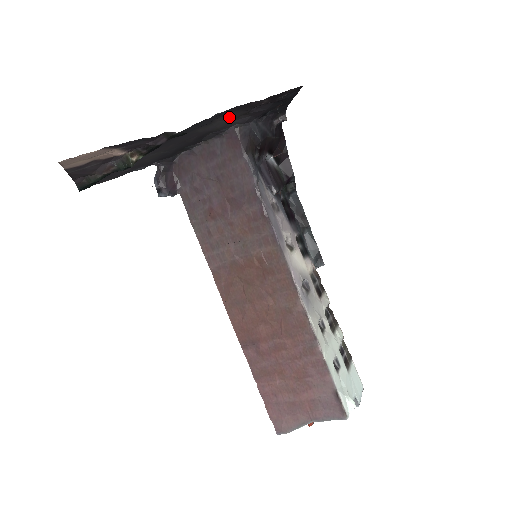
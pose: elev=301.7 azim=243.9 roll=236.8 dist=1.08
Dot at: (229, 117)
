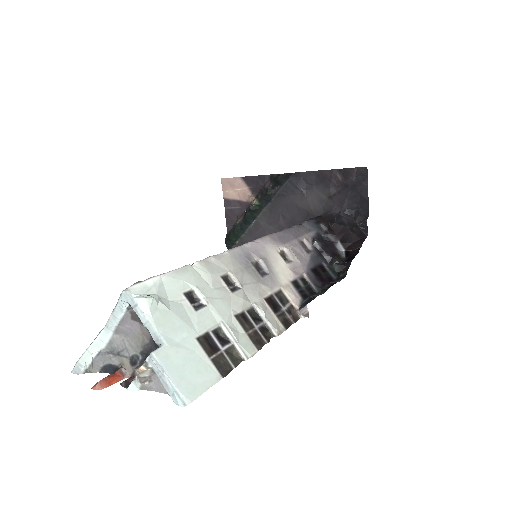
Dot at: (318, 195)
